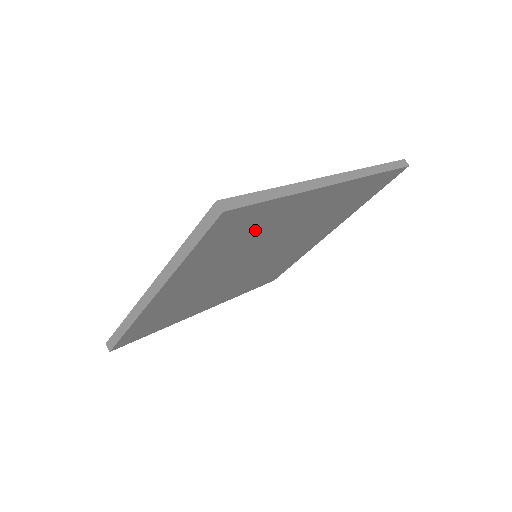
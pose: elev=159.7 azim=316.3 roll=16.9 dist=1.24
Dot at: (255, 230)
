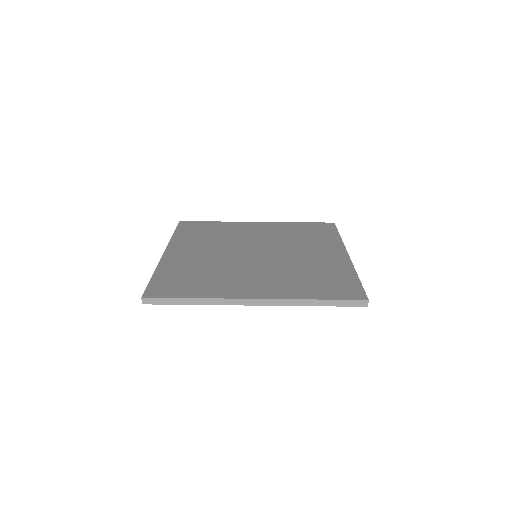
Dot at: occluded
